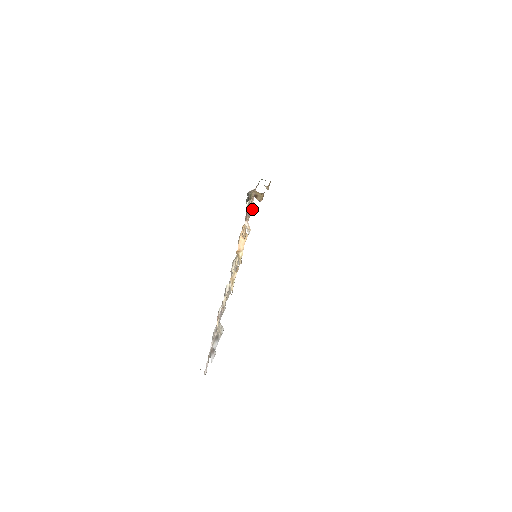
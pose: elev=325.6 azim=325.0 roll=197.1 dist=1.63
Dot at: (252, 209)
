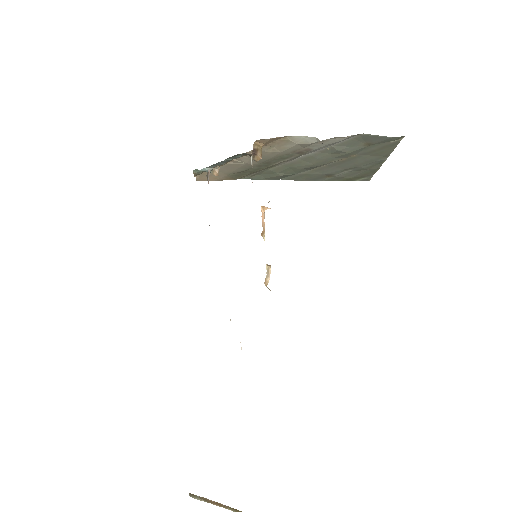
Dot at: occluded
